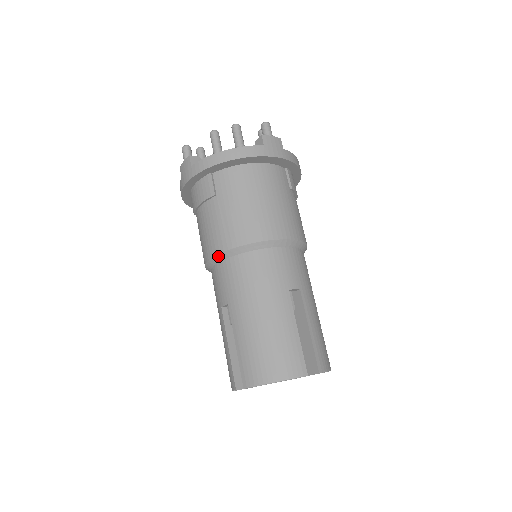
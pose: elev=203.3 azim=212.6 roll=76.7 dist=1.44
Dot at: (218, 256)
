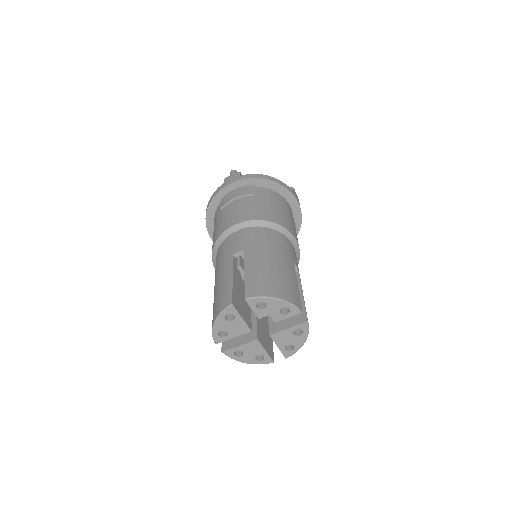
Dot at: (244, 223)
